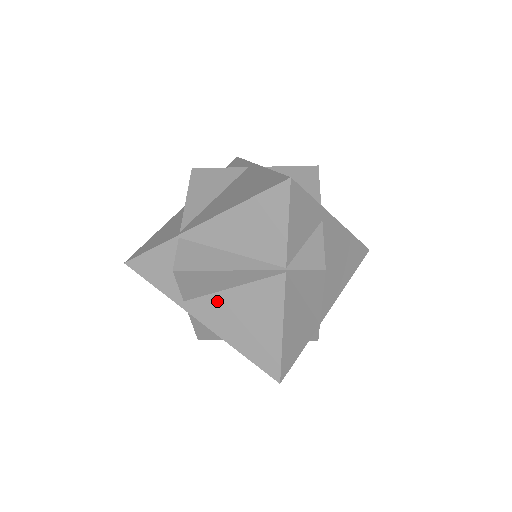
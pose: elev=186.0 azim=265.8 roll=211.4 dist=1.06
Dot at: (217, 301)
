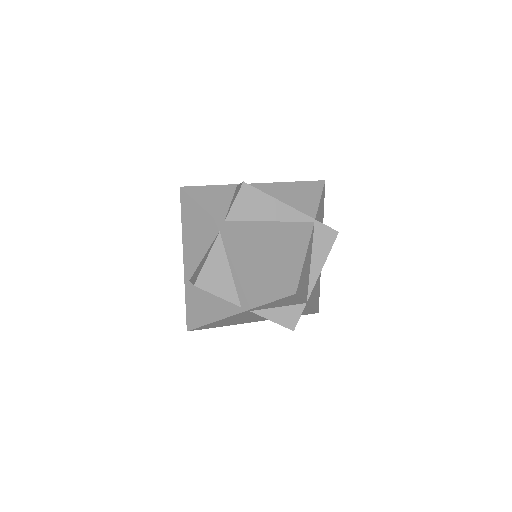
Dot at: (255, 227)
